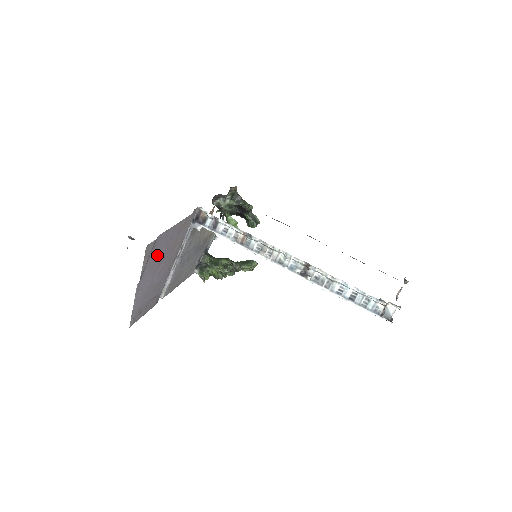
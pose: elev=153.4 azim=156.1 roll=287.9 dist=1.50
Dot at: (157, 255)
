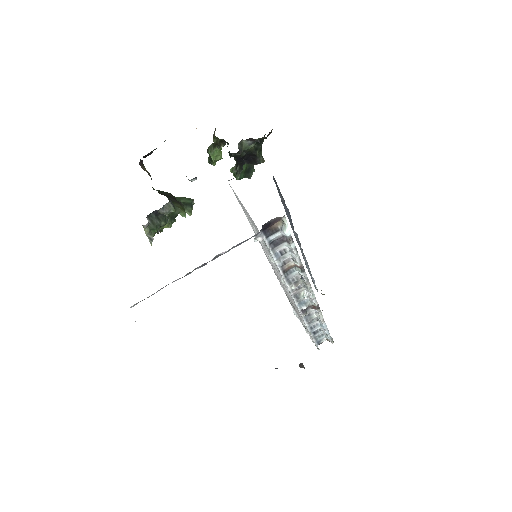
Dot at: occluded
